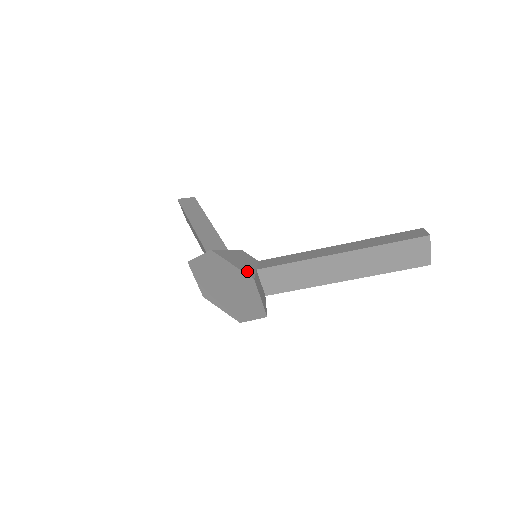
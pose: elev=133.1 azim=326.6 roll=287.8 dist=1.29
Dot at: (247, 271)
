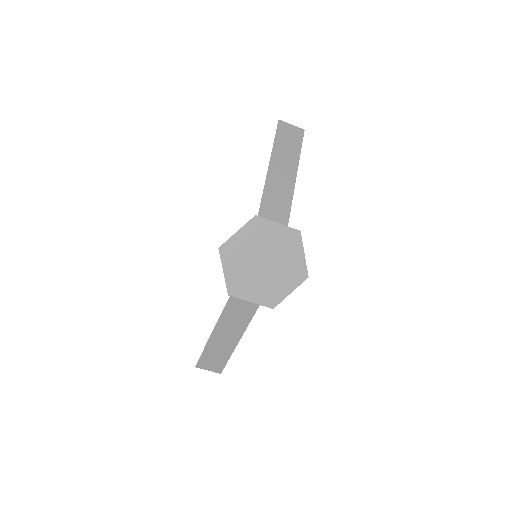
Dot at: (249, 224)
